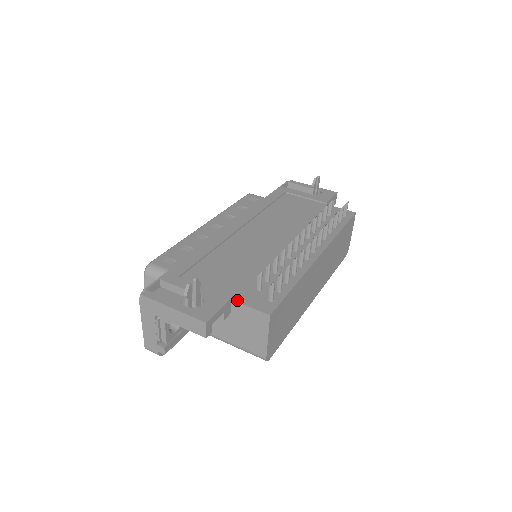
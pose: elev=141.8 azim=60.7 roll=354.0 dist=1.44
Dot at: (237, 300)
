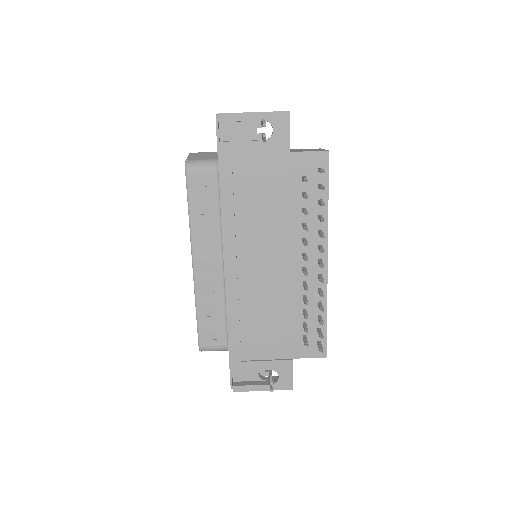
Dot at: (297, 357)
